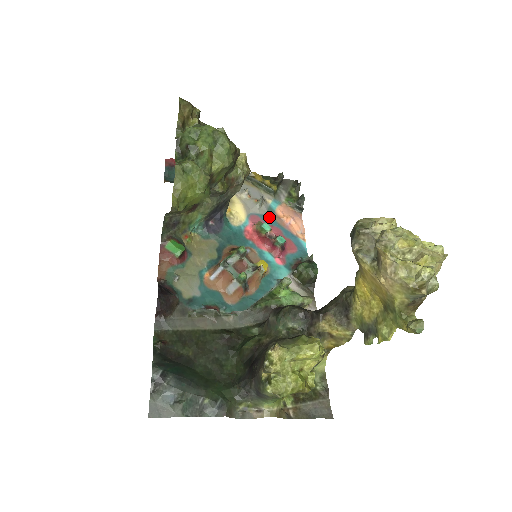
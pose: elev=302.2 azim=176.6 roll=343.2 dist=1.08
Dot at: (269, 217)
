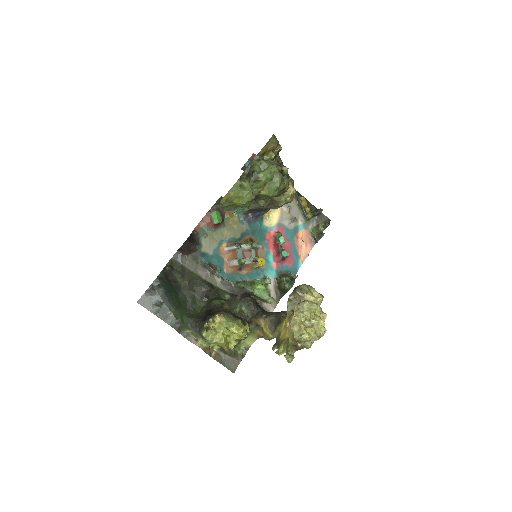
Dot at: (291, 233)
